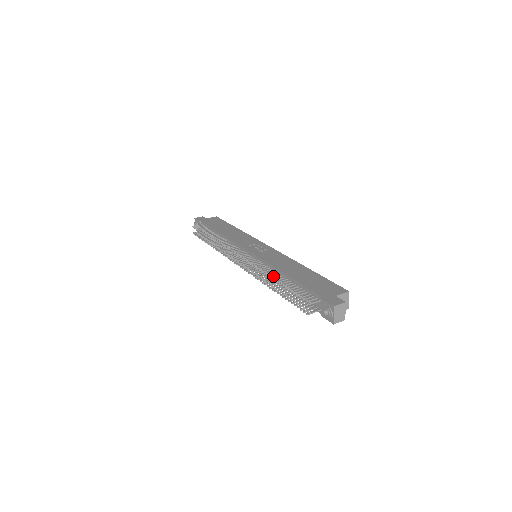
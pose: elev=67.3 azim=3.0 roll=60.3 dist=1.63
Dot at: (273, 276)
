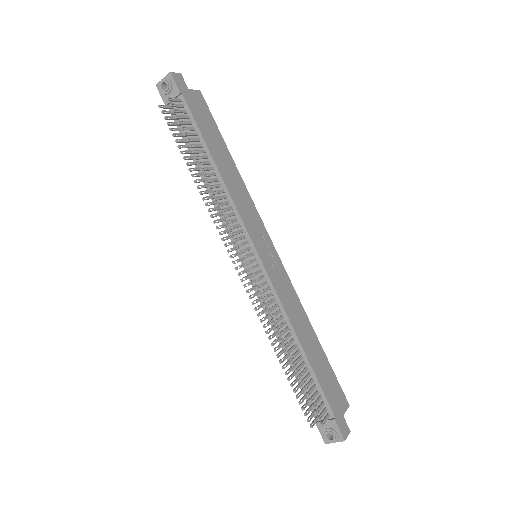
Dot at: occluded
